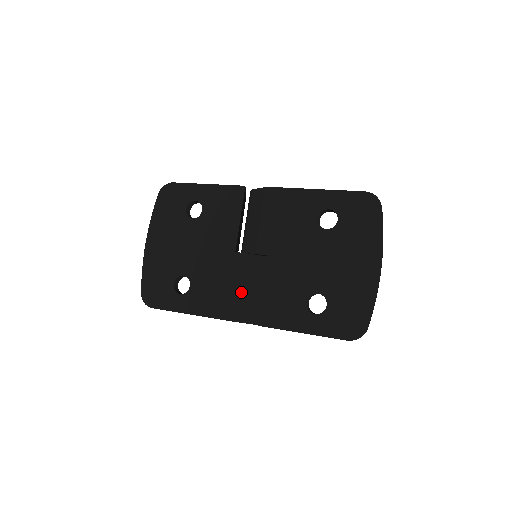
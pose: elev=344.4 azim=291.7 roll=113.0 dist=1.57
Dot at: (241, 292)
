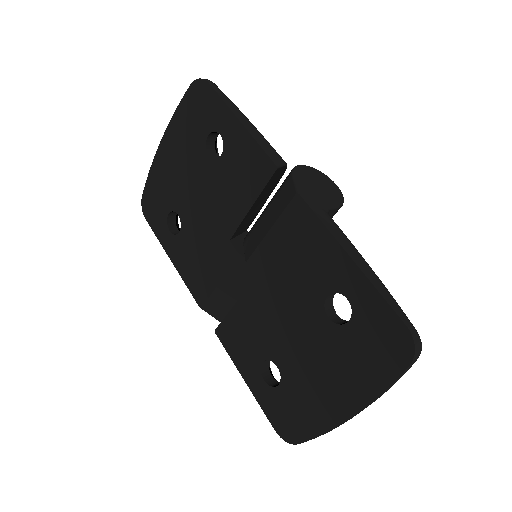
Dot at: (215, 287)
